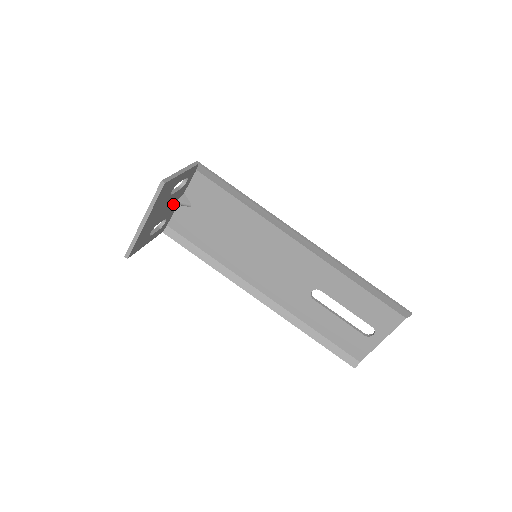
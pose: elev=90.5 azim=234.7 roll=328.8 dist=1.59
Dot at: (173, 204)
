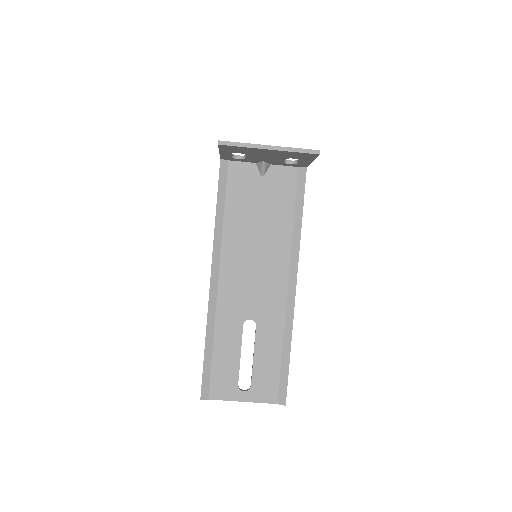
Dot at: (264, 160)
